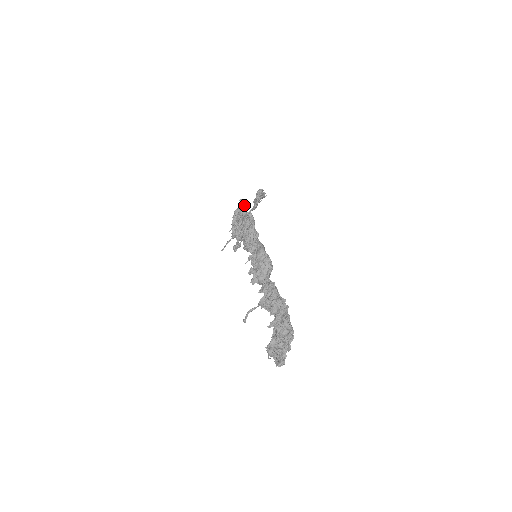
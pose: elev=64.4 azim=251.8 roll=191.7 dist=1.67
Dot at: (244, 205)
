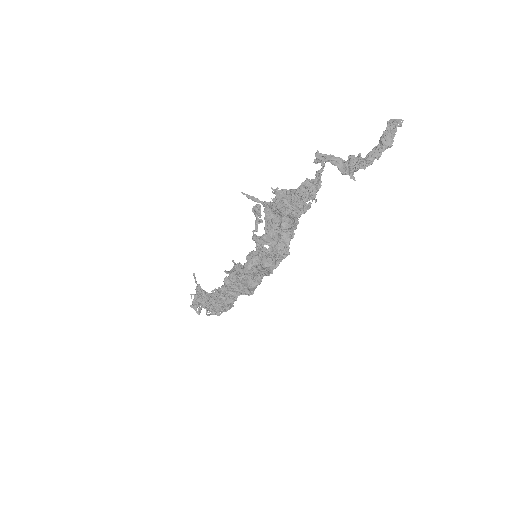
Dot at: occluded
